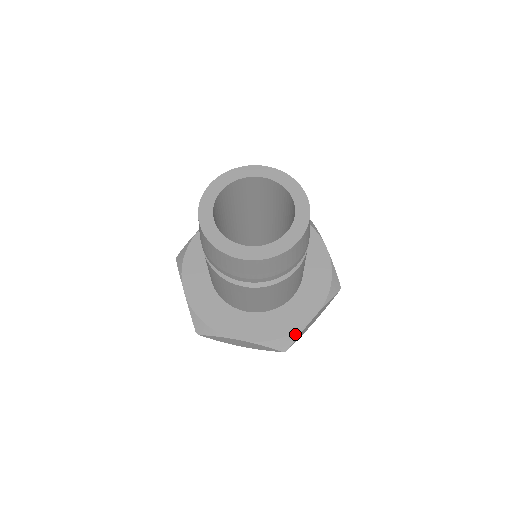
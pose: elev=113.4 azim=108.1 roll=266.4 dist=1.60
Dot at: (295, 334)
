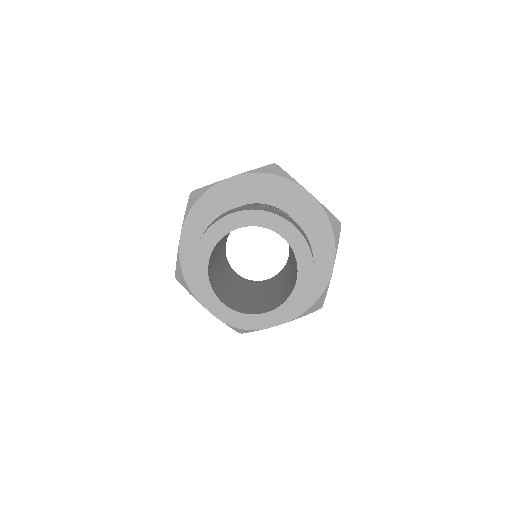
Dot at: occluded
